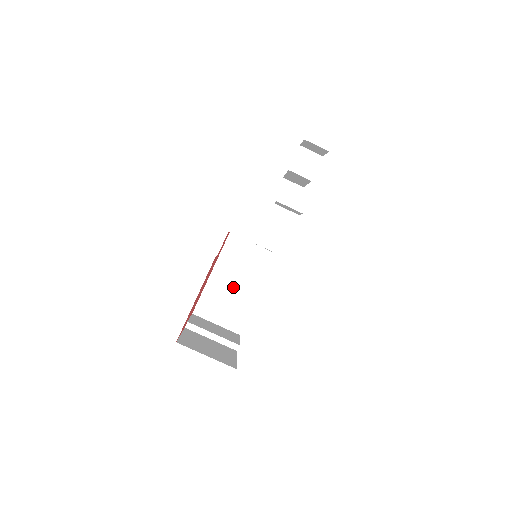
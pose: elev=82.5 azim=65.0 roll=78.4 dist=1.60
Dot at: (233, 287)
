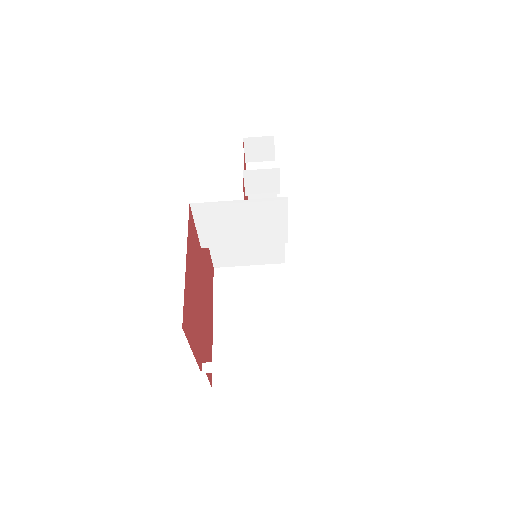
Dot at: (251, 325)
